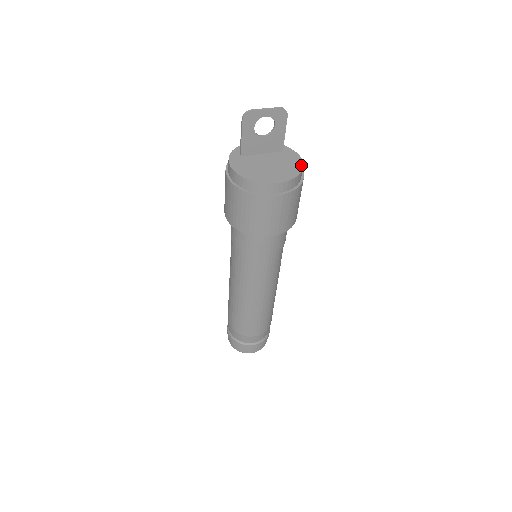
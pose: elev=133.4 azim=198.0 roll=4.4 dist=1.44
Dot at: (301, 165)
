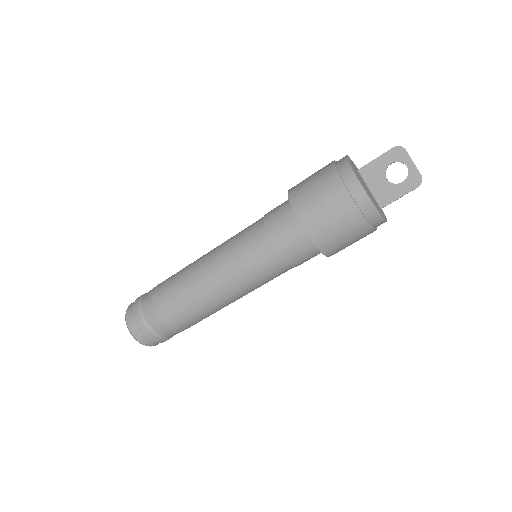
Dot at: (383, 216)
